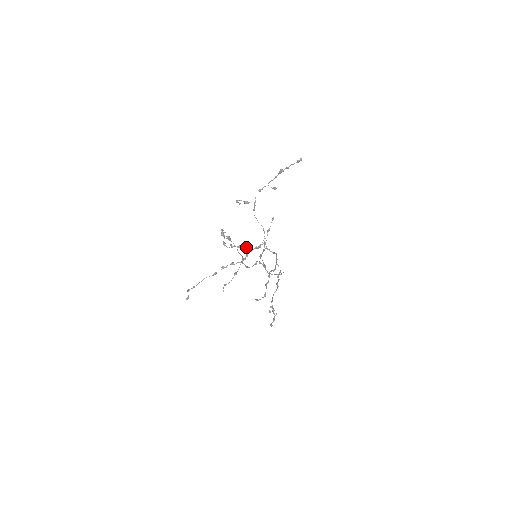
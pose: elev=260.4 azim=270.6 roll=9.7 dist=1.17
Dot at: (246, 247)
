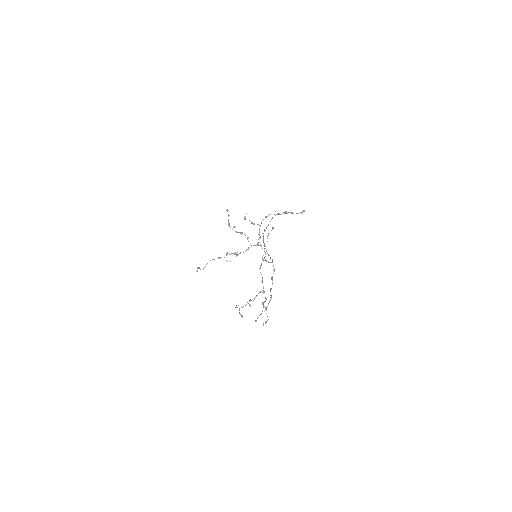
Dot at: occluded
